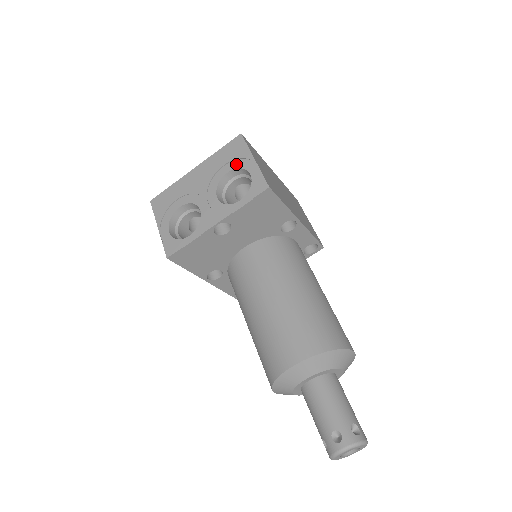
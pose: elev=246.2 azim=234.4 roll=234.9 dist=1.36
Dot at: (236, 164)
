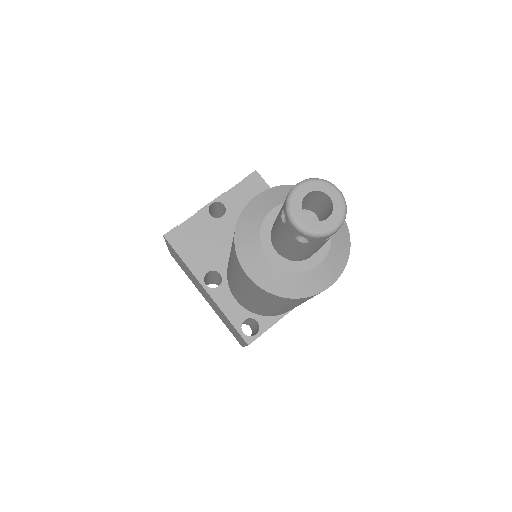
Dot at: occluded
